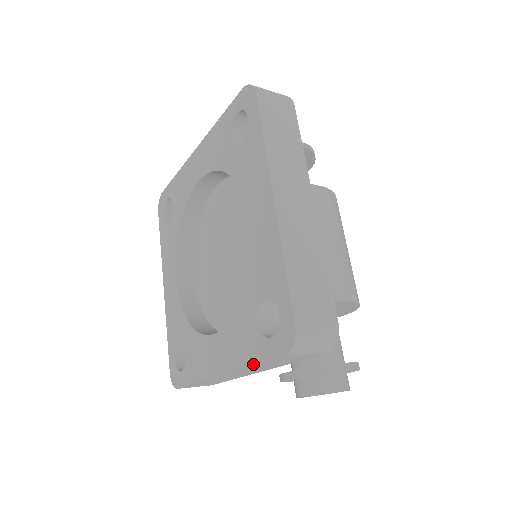
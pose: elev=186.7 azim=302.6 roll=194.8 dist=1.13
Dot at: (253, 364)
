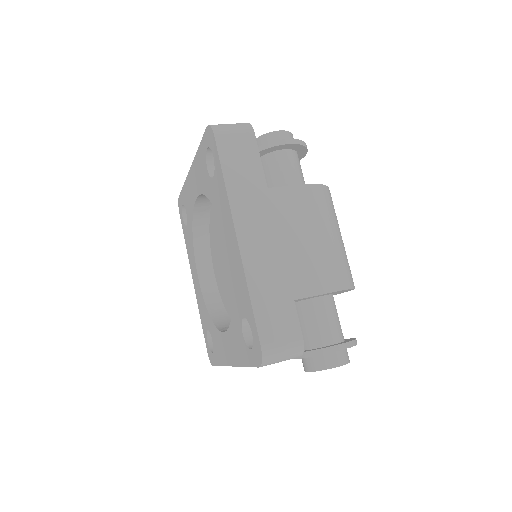
Dot at: (245, 366)
